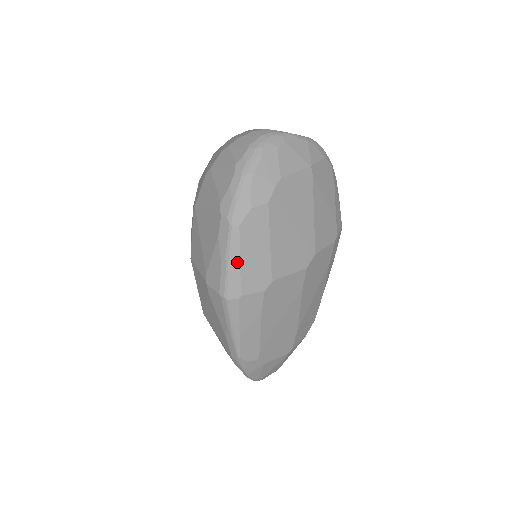
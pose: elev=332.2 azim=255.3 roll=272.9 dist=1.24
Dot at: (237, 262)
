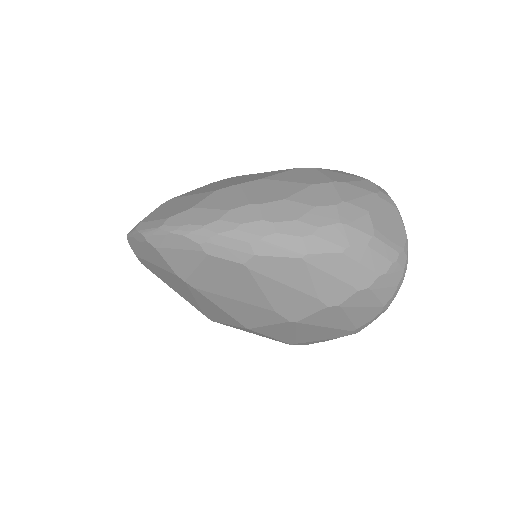
Dot at: occluded
